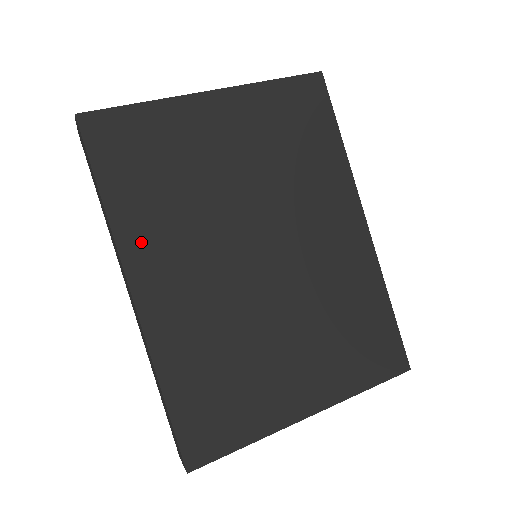
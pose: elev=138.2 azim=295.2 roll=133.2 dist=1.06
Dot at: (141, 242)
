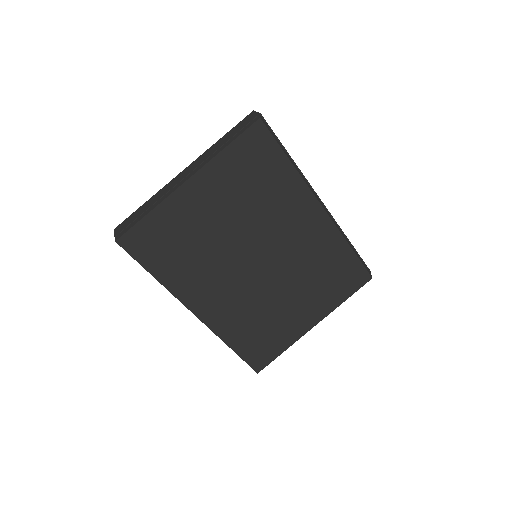
Dot at: (187, 289)
